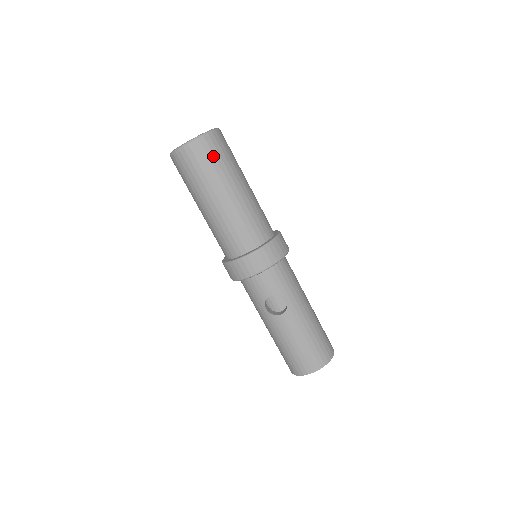
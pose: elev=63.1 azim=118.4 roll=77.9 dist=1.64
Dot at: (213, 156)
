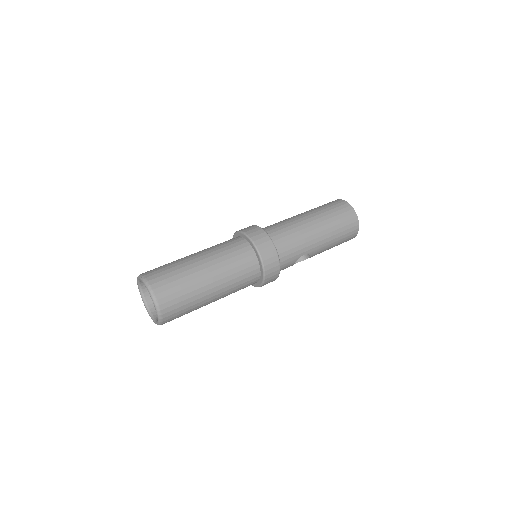
Dot at: (179, 308)
